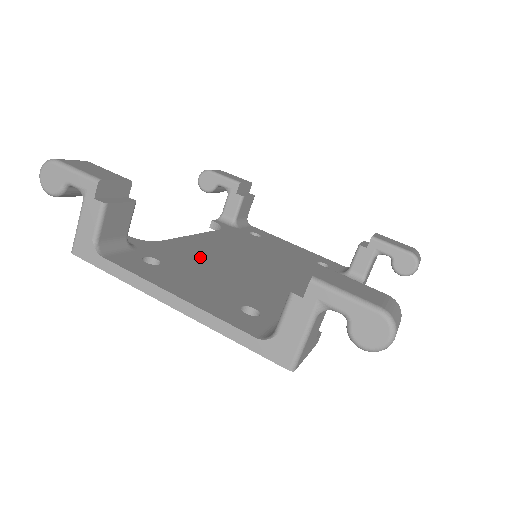
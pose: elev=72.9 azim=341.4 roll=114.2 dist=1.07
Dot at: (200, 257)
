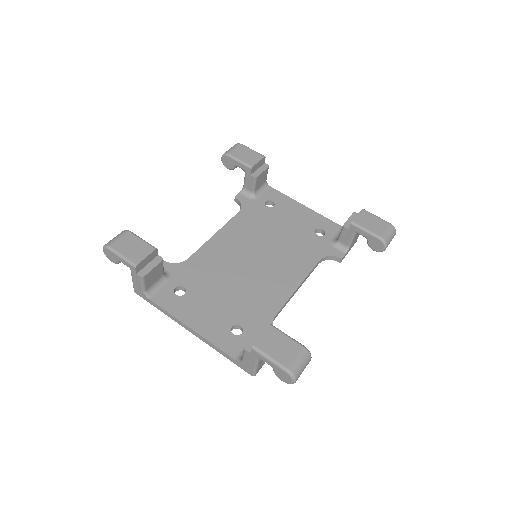
Dot at: (214, 270)
